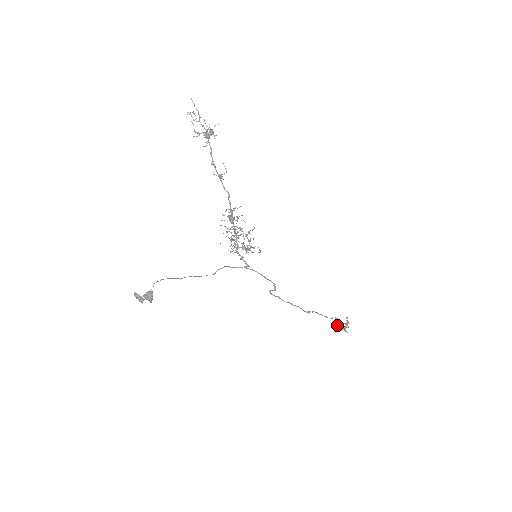
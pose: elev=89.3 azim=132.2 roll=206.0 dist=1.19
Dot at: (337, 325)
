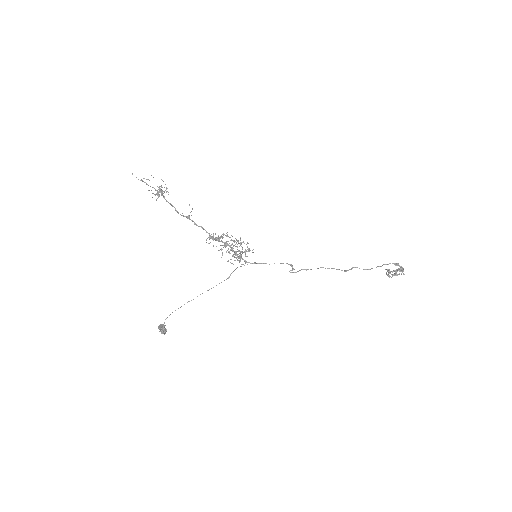
Dot at: (388, 272)
